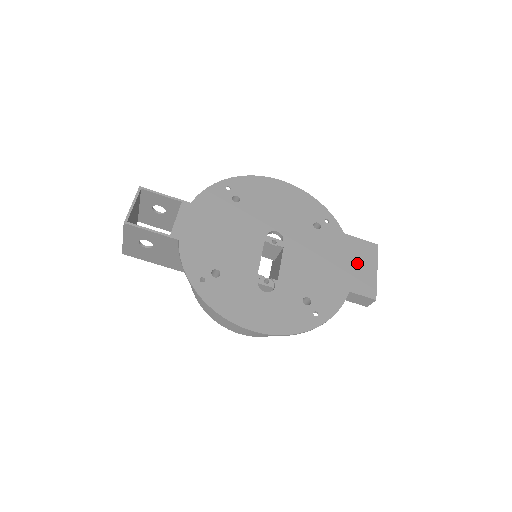
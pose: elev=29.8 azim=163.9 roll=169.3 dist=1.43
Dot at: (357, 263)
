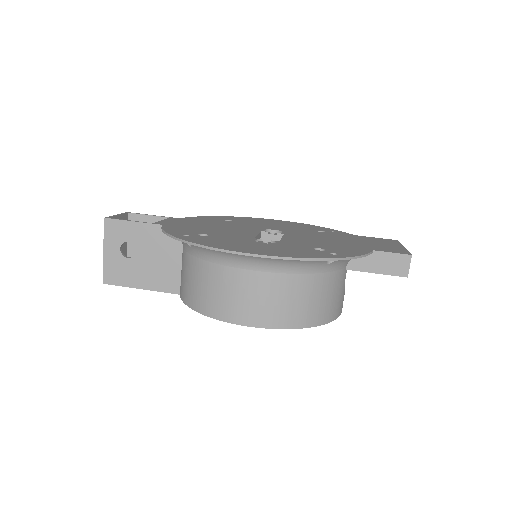
Dot at: (376, 243)
